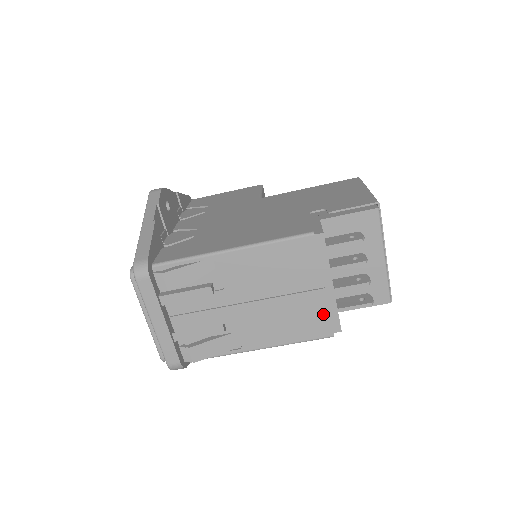
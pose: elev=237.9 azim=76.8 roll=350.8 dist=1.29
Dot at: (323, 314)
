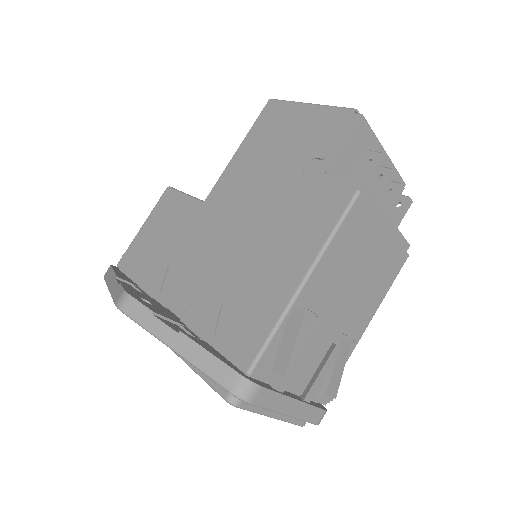
Dot at: (395, 248)
